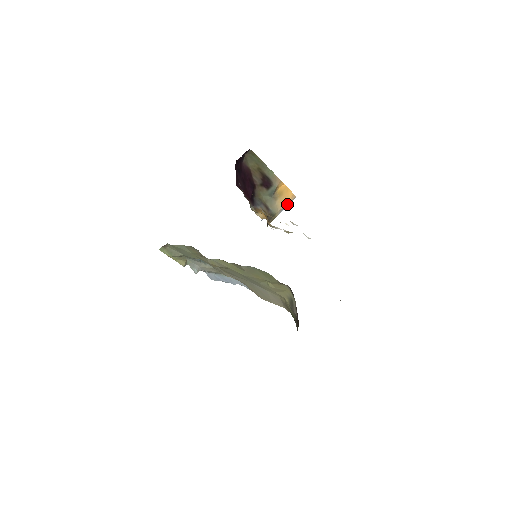
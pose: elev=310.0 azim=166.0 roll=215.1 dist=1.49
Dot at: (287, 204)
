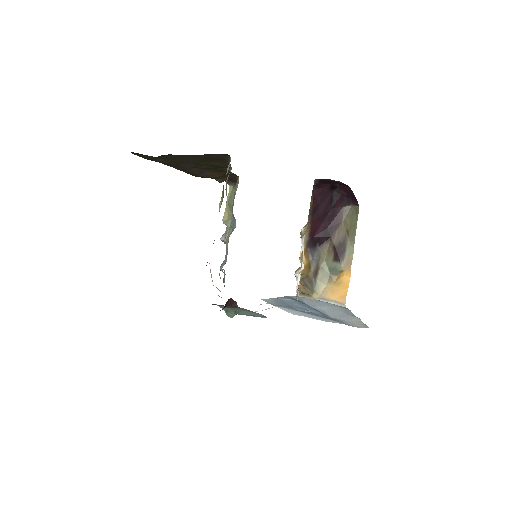
Dot at: (332, 300)
